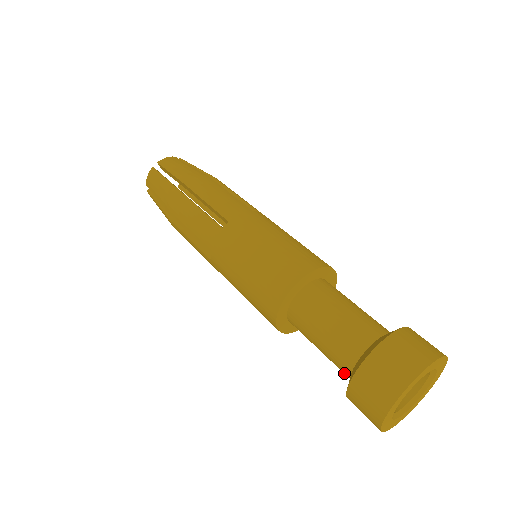
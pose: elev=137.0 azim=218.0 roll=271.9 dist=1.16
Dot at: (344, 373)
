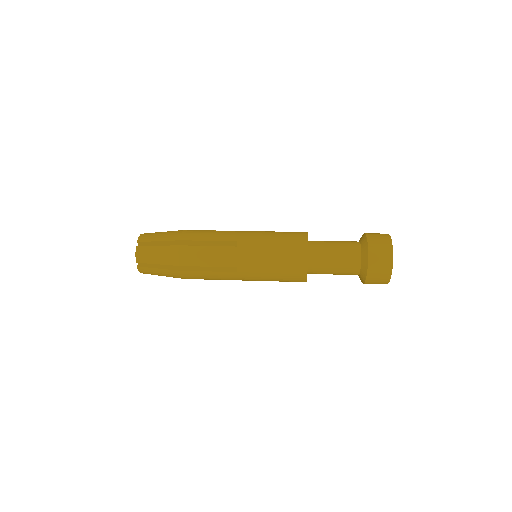
Dot at: (356, 258)
